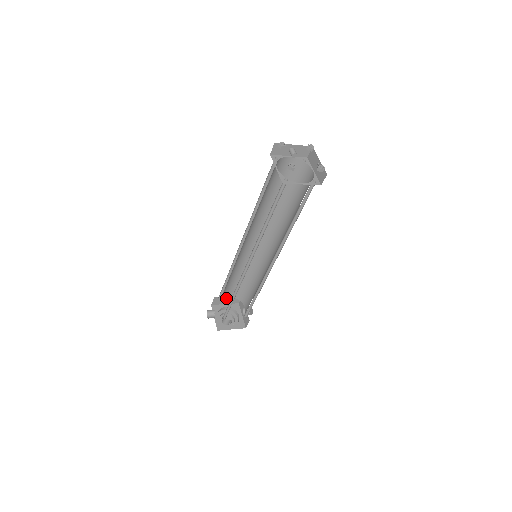
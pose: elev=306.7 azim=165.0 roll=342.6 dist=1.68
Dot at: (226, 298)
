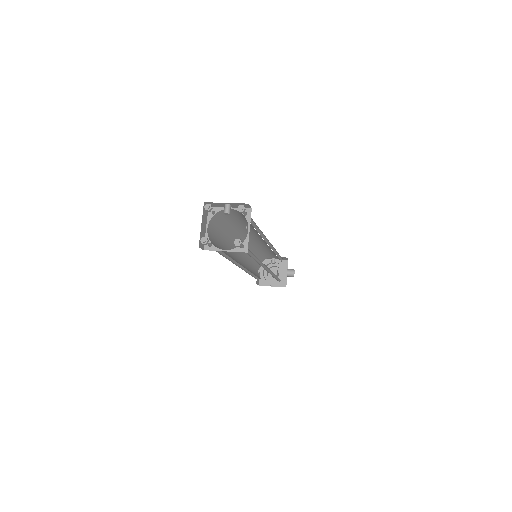
Dot at: occluded
